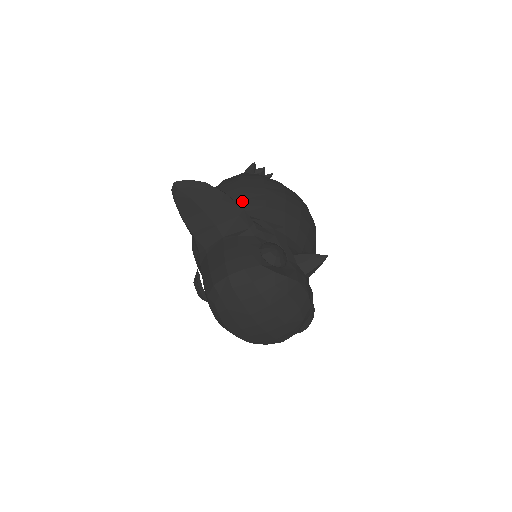
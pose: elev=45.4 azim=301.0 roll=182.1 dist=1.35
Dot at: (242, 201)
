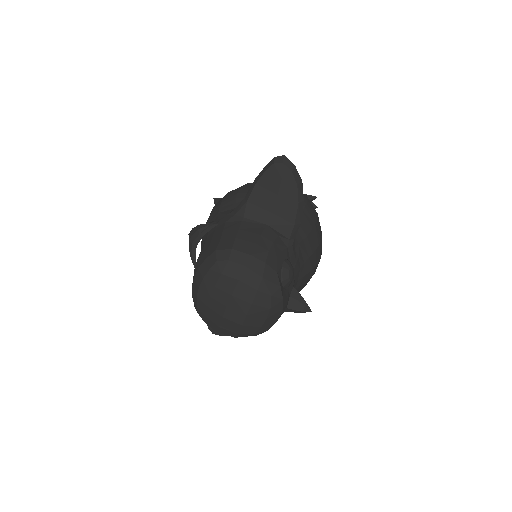
Dot at: occluded
